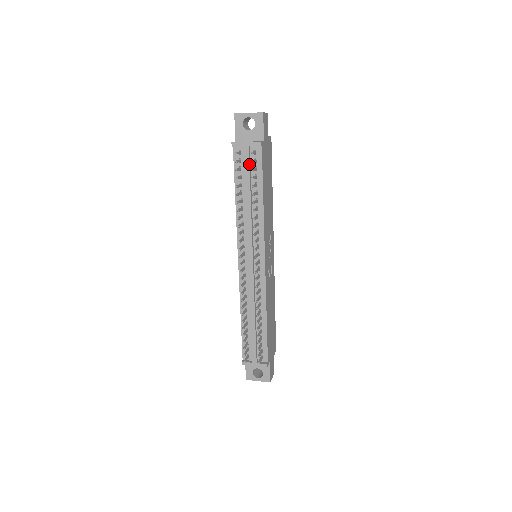
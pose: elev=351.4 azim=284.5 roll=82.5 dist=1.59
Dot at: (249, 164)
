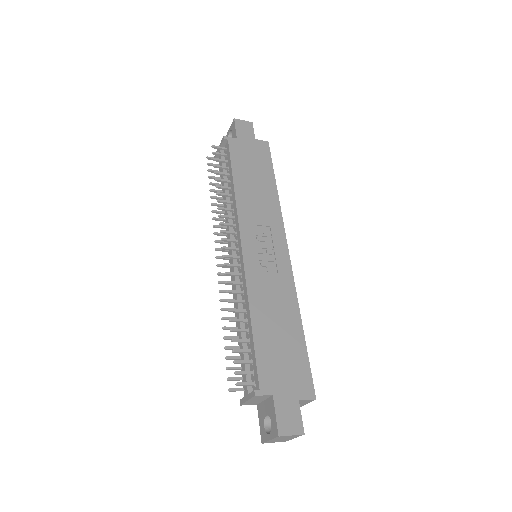
Dot at: occluded
